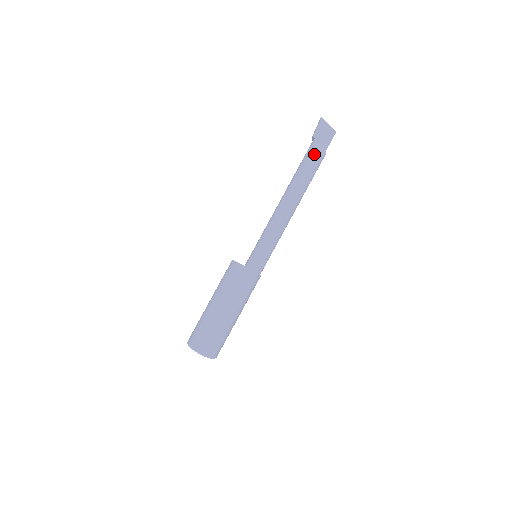
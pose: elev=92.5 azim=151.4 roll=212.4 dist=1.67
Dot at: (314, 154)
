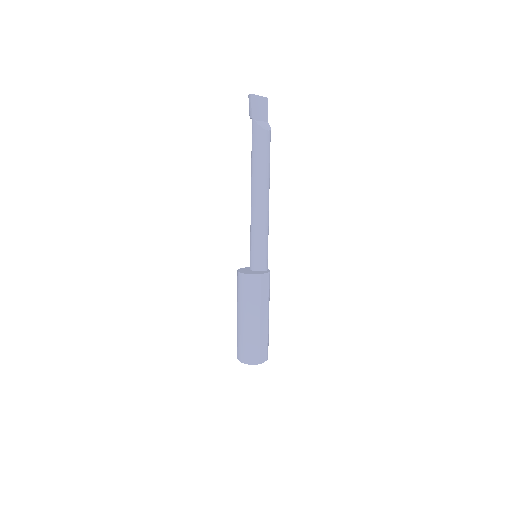
Dot at: (262, 135)
